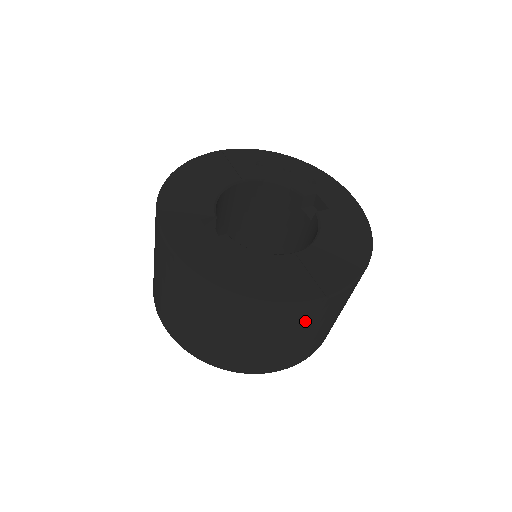
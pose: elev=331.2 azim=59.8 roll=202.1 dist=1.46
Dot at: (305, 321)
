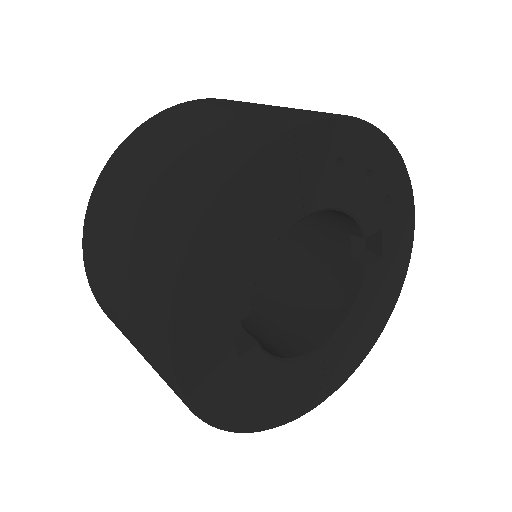
Dot at: occluded
